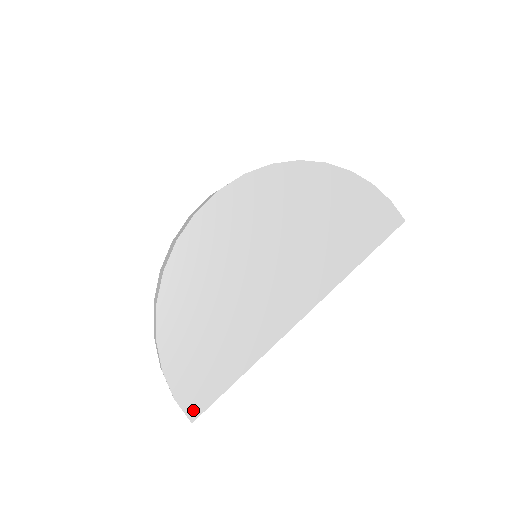
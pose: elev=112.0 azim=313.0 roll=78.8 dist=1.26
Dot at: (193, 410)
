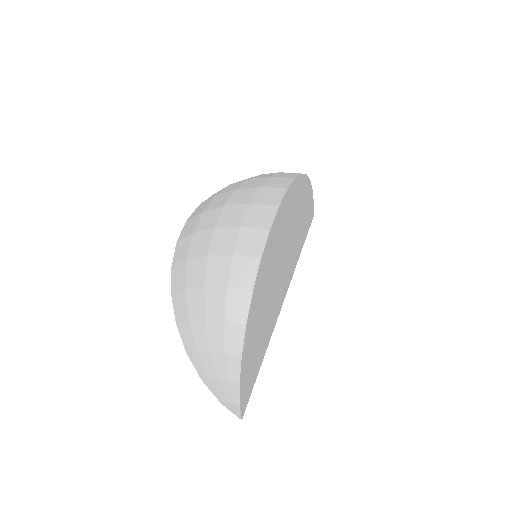
Dot at: (244, 408)
